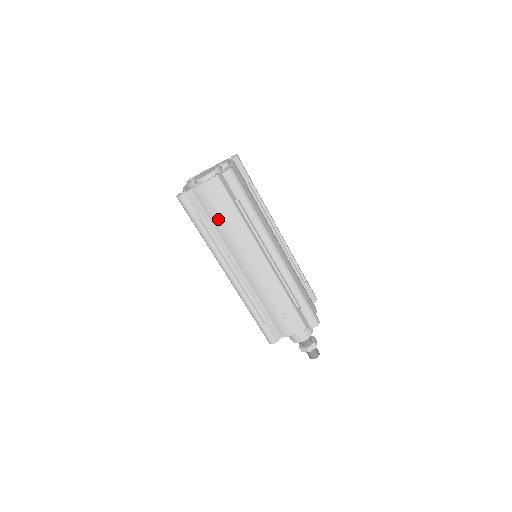
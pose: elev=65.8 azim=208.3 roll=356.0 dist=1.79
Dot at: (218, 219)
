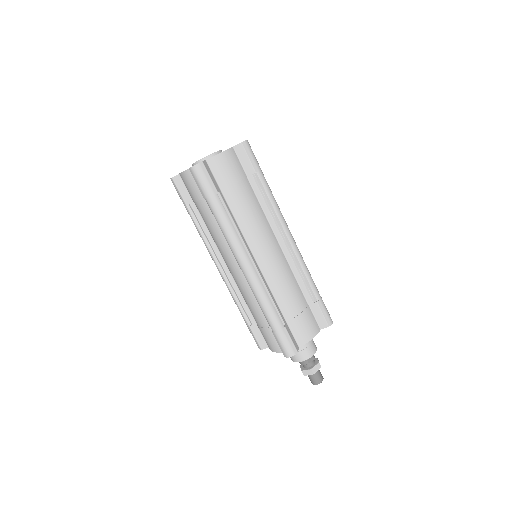
Dot at: (200, 211)
